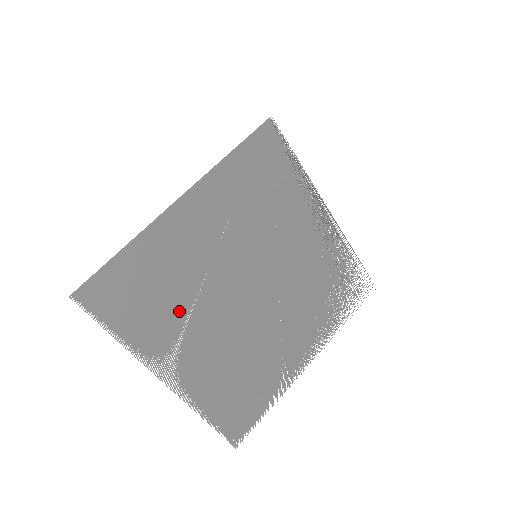
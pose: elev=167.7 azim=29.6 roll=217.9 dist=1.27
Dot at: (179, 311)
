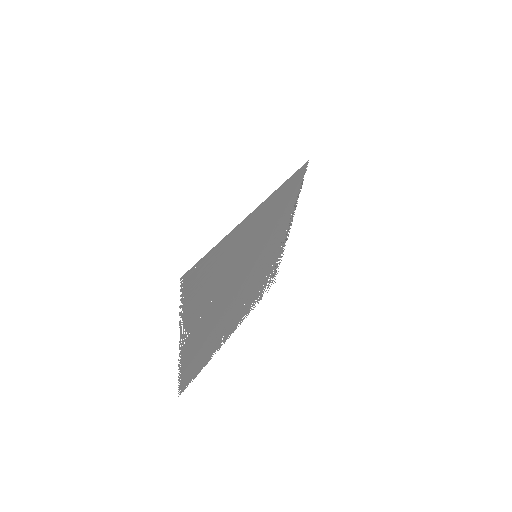
Dot at: (212, 293)
